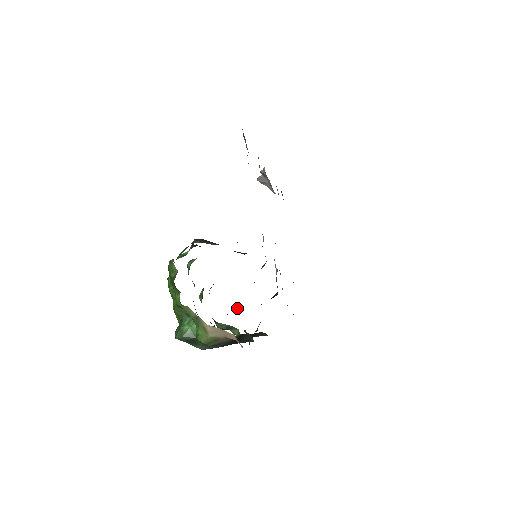
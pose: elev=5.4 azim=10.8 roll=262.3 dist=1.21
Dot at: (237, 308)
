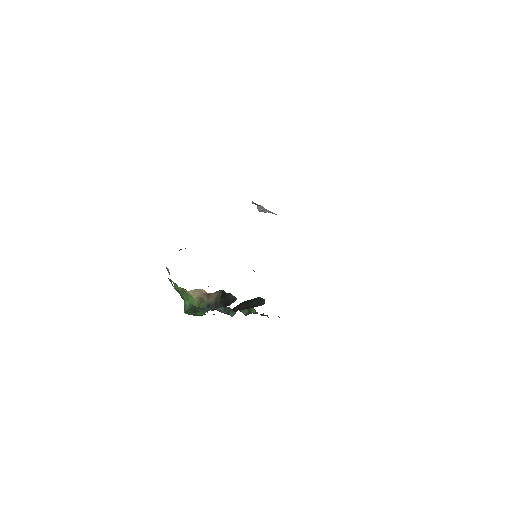
Dot at: occluded
